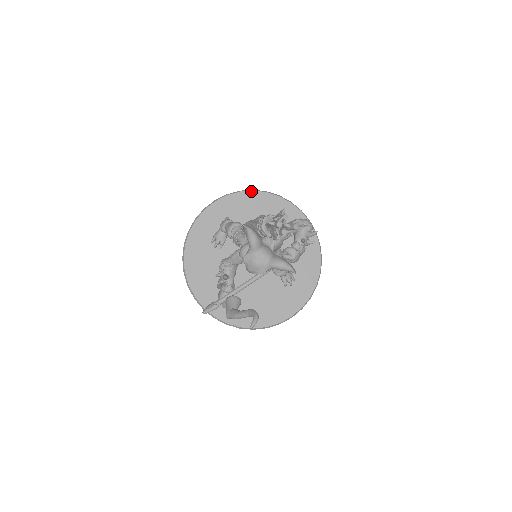
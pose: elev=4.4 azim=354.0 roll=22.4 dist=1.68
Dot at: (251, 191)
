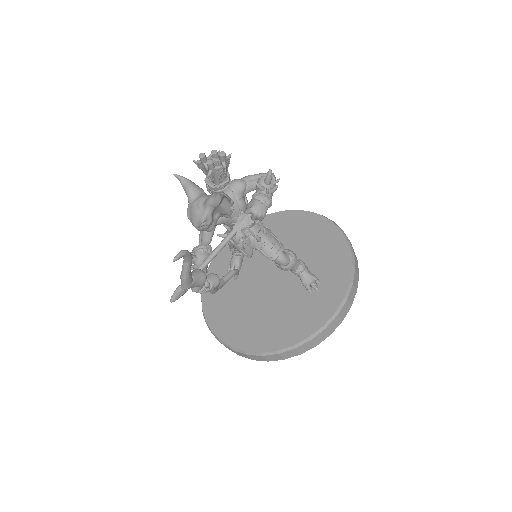
Dot at: occluded
